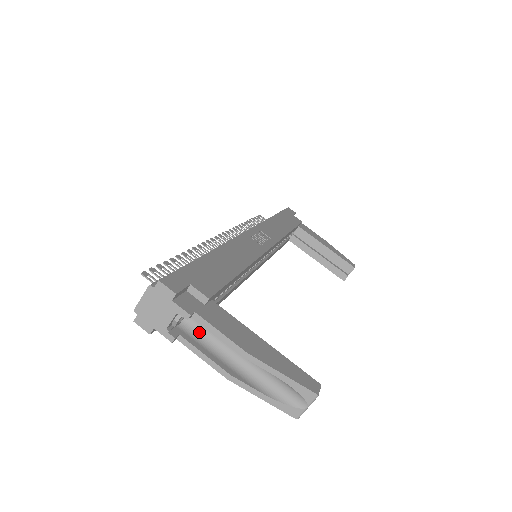
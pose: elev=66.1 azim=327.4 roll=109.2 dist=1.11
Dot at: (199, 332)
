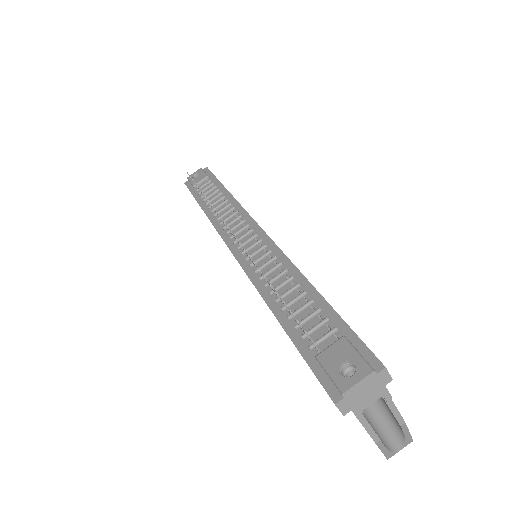
Dot at: occluded
